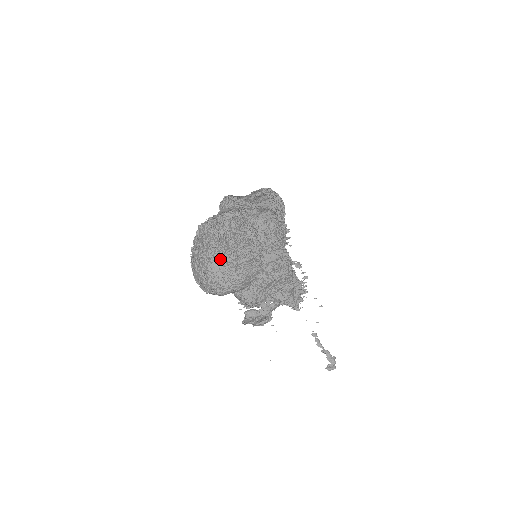
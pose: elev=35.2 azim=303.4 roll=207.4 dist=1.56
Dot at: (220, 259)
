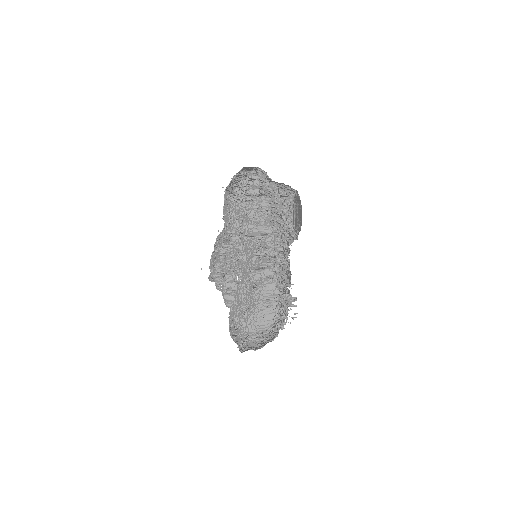
Dot at: (243, 297)
